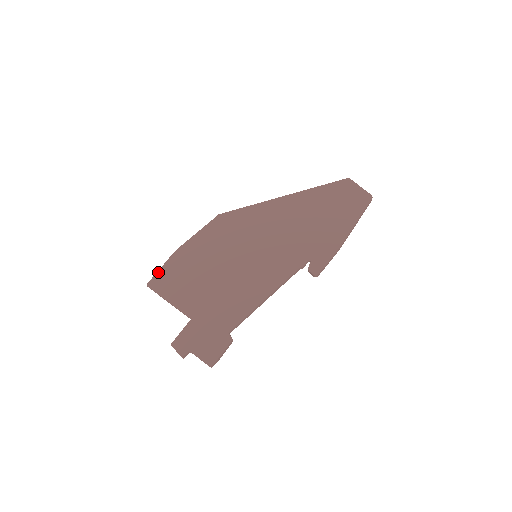
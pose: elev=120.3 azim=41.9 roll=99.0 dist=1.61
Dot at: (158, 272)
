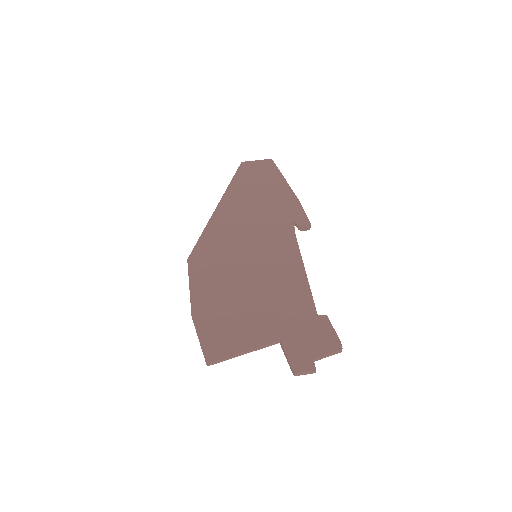
Dot at: (201, 344)
